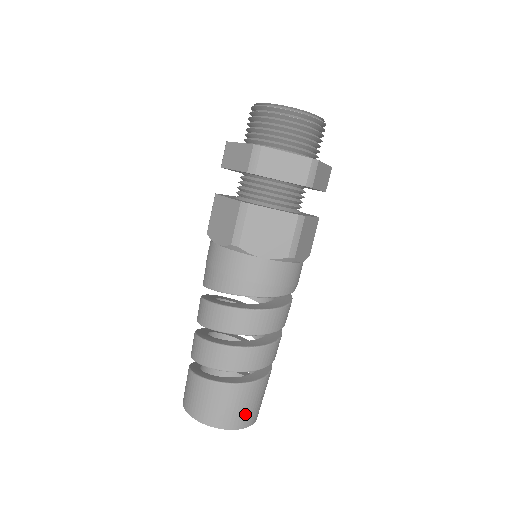
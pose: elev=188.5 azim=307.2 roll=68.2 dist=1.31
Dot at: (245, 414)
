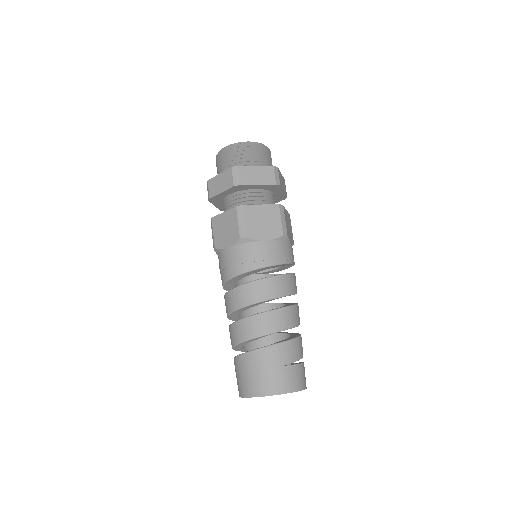
Dot at: (263, 381)
